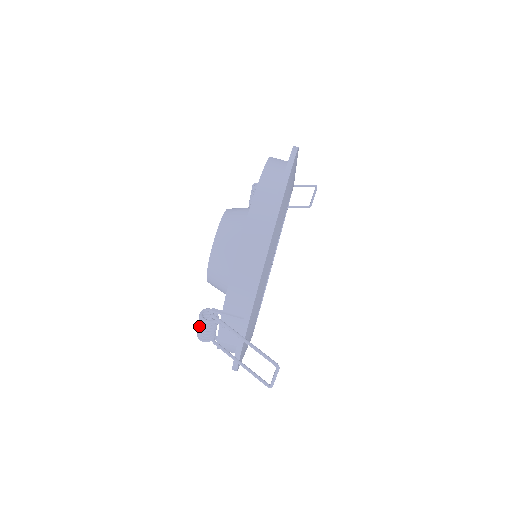
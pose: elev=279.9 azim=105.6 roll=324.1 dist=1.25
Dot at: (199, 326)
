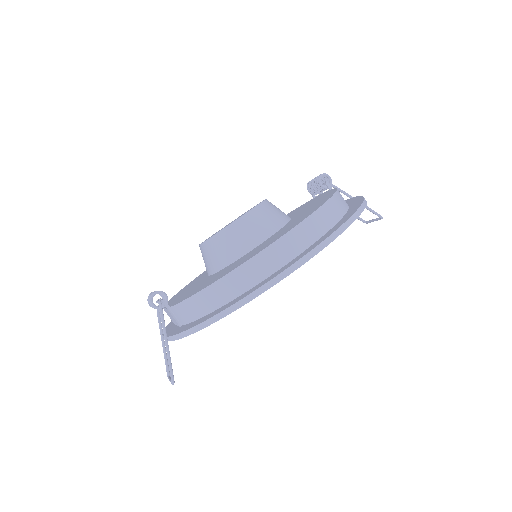
Dot at: (149, 298)
